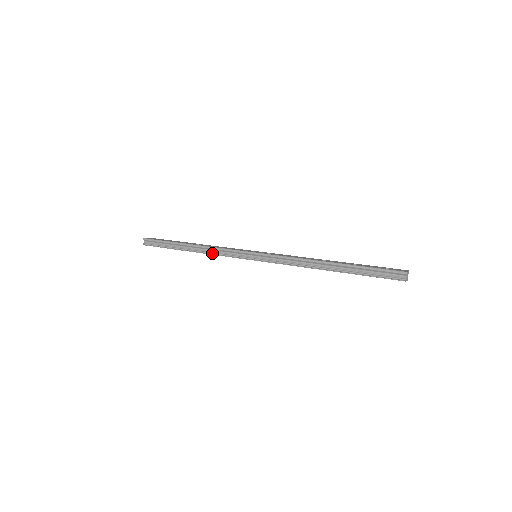
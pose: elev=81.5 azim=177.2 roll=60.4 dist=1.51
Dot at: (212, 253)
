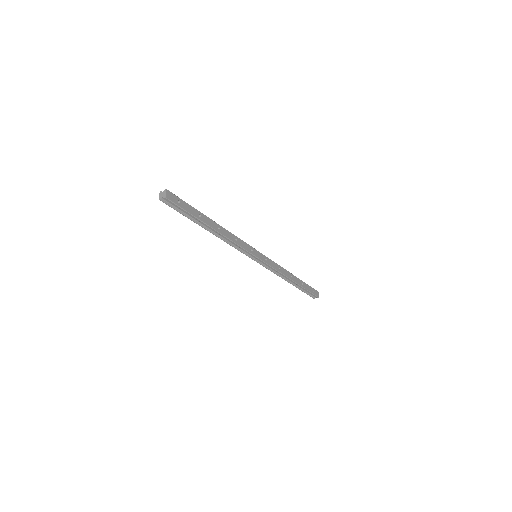
Dot at: (227, 243)
